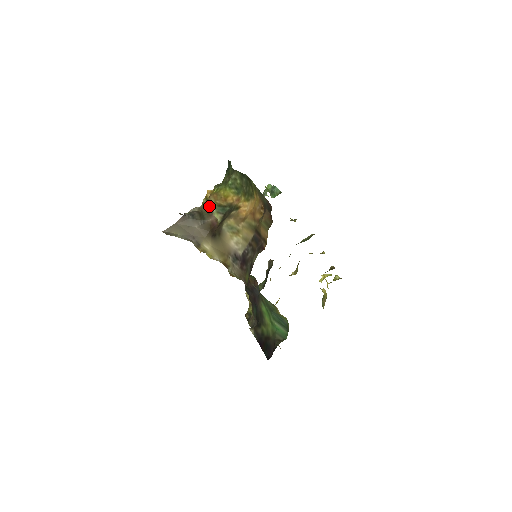
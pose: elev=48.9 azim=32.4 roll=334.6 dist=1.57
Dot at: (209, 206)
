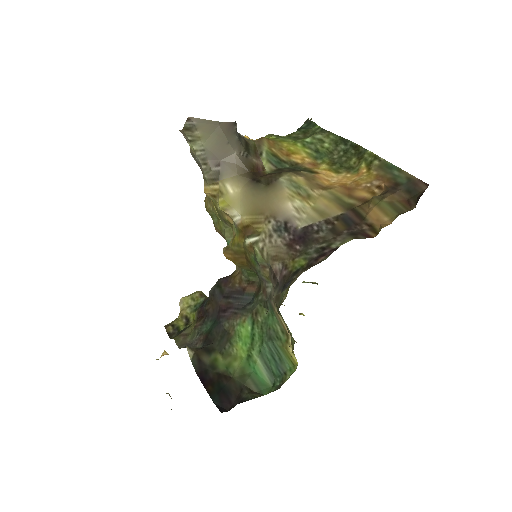
Dot at: (259, 146)
